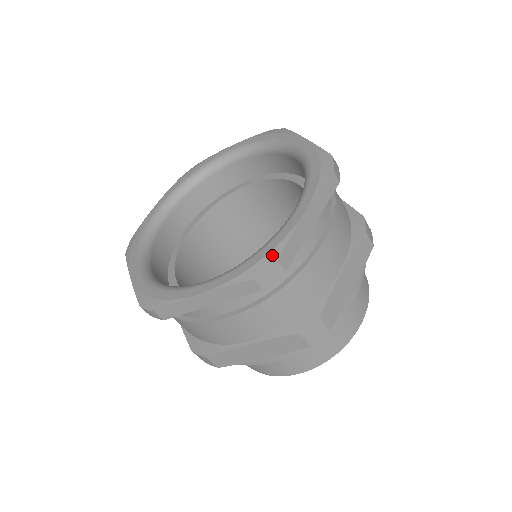
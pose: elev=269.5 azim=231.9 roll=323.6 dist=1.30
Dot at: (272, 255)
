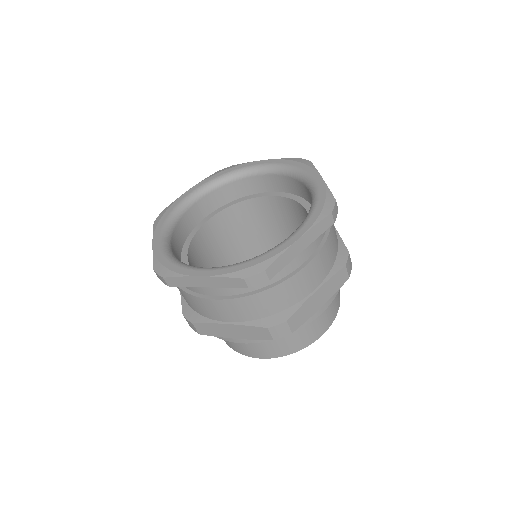
Dot at: (263, 265)
